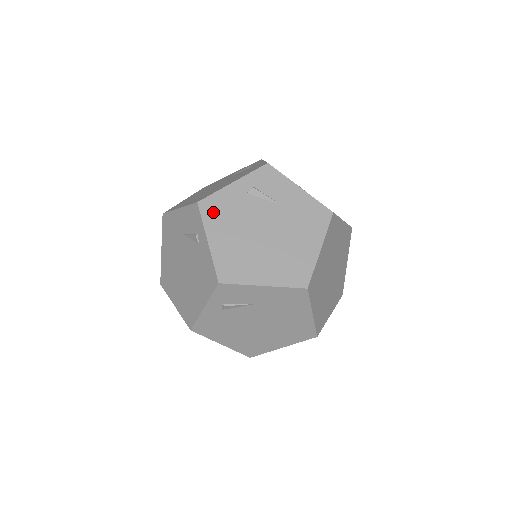
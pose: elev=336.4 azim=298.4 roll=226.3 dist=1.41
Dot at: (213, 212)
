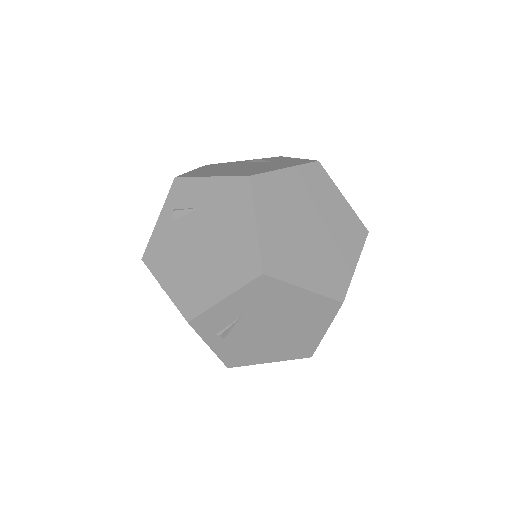
Dot at: (212, 166)
